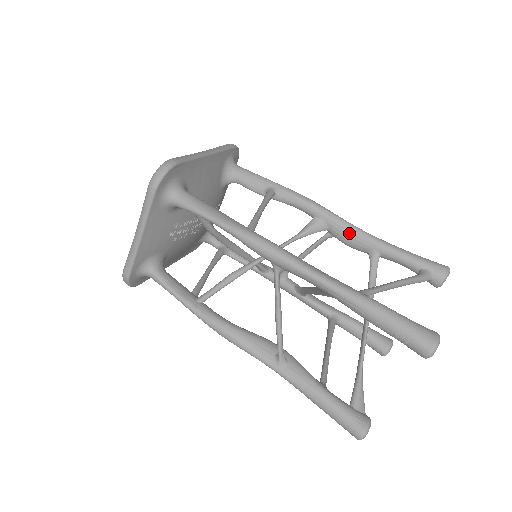
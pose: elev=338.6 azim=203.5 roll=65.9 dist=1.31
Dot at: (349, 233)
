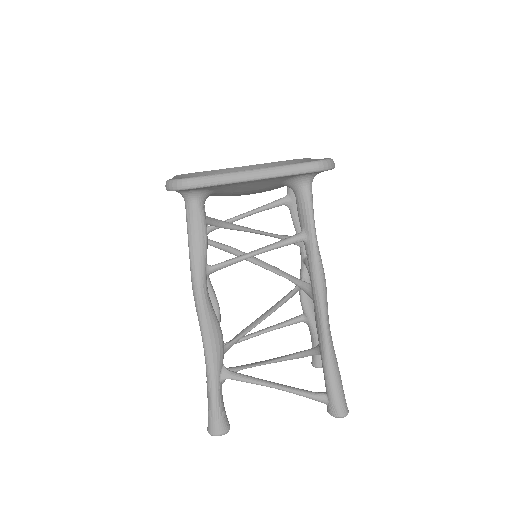
Dot at: (317, 323)
